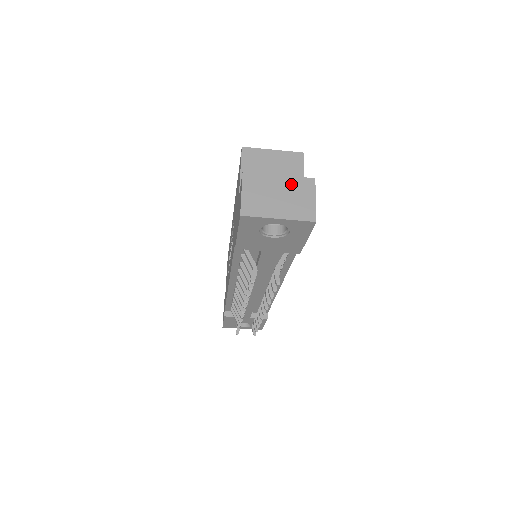
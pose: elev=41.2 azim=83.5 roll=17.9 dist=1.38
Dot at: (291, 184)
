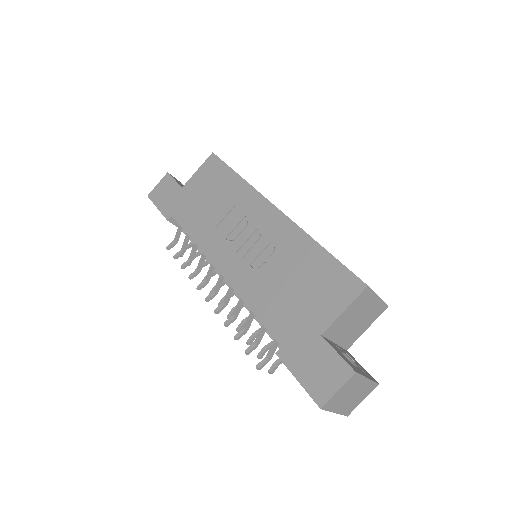
Dot at: (366, 387)
